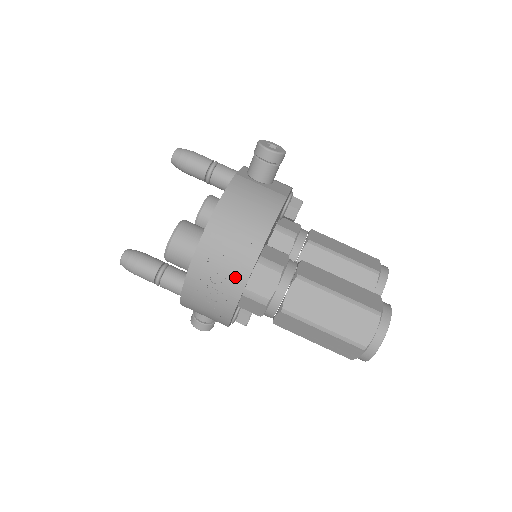
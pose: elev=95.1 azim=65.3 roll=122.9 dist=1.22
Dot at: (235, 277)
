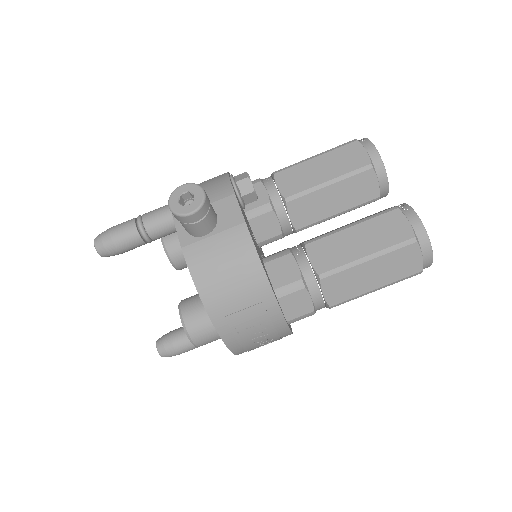
Dot at: (274, 329)
